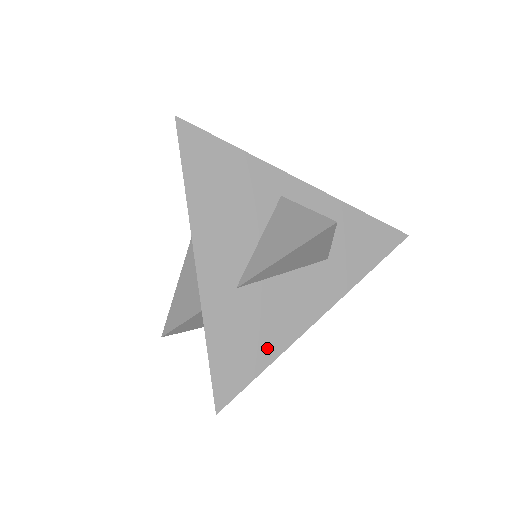
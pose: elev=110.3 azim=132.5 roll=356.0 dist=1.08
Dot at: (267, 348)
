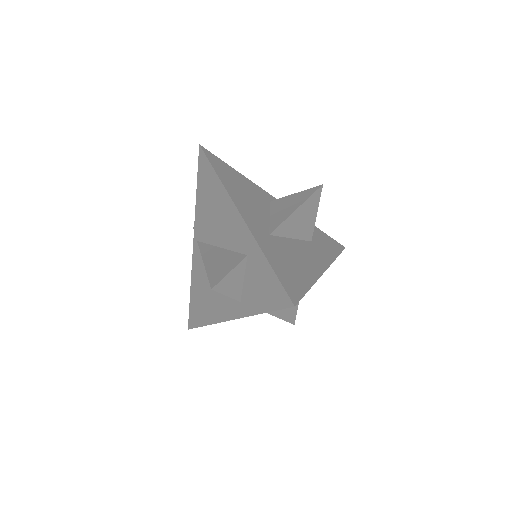
Dot at: (305, 276)
